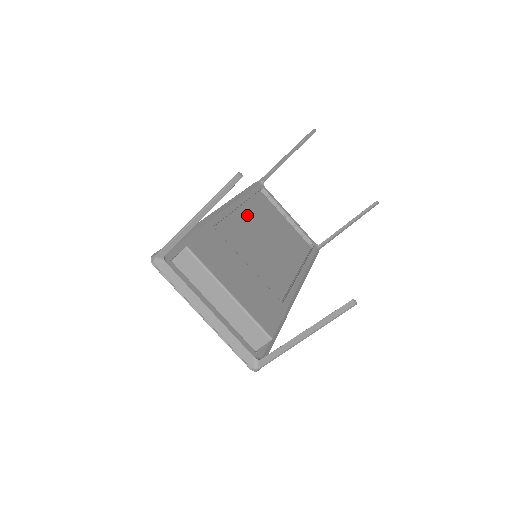
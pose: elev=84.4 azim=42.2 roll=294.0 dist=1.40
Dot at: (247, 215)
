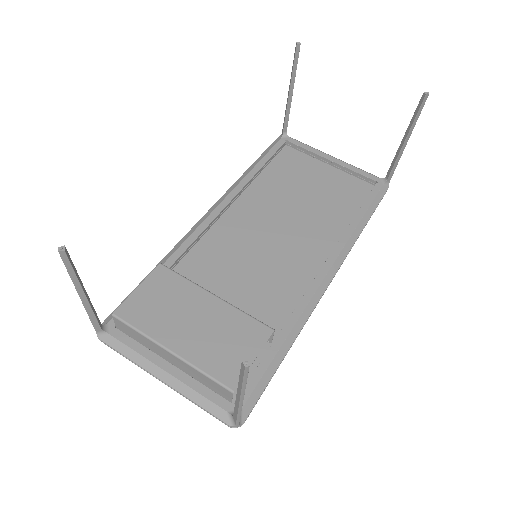
Dot at: (256, 196)
